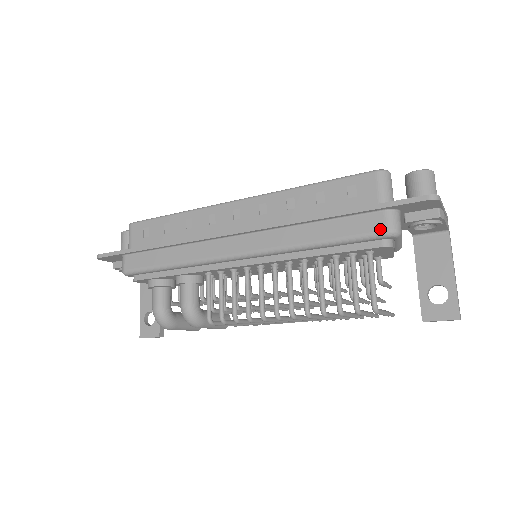
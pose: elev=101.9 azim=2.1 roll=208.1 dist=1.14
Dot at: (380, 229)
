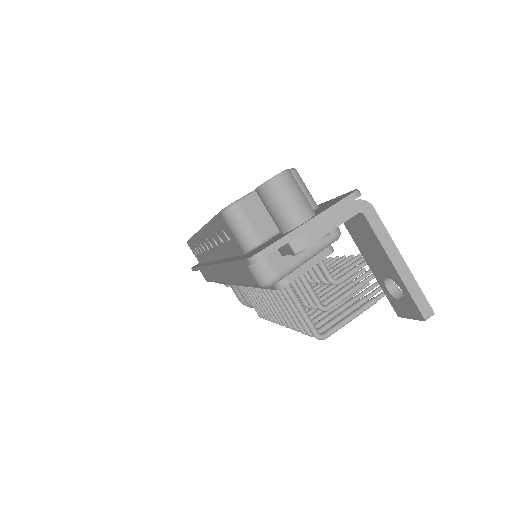
Dot at: (255, 282)
